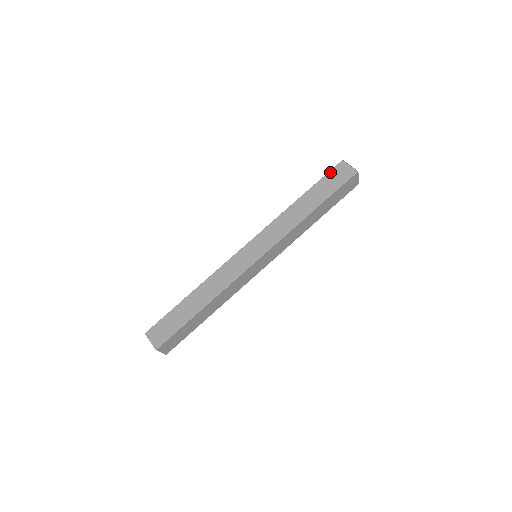
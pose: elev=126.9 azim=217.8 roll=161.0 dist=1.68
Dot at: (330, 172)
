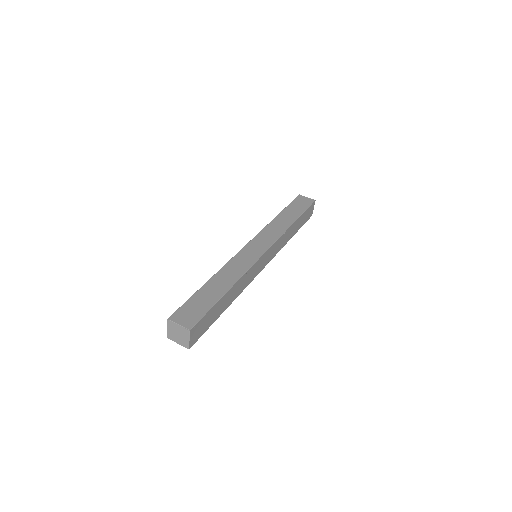
Dot at: (294, 200)
